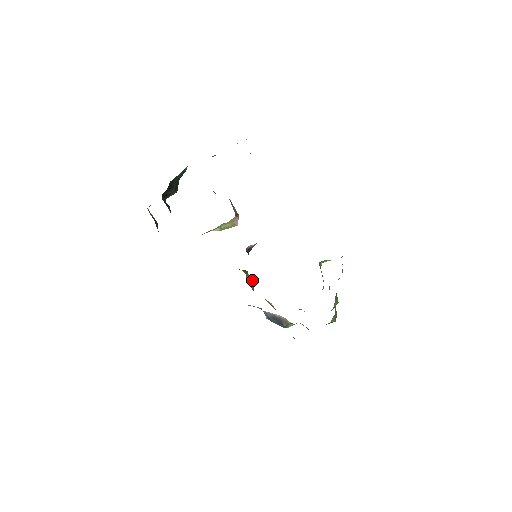
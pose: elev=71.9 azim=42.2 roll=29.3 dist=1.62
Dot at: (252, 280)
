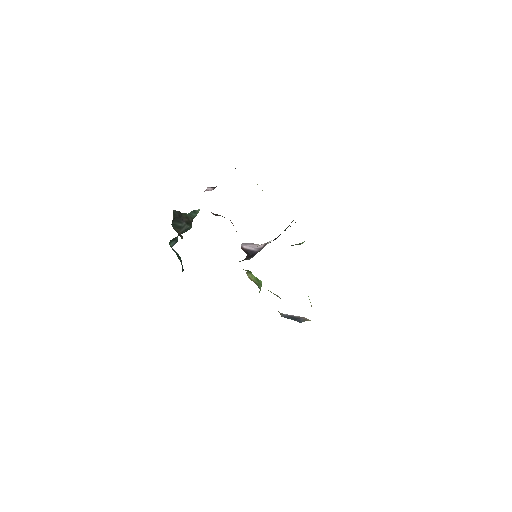
Dot at: (259, 280)
